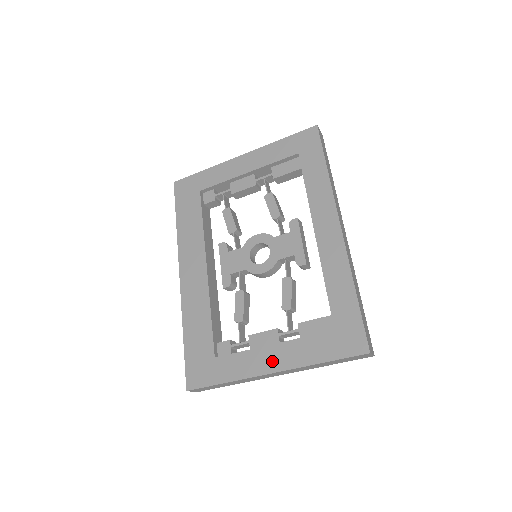
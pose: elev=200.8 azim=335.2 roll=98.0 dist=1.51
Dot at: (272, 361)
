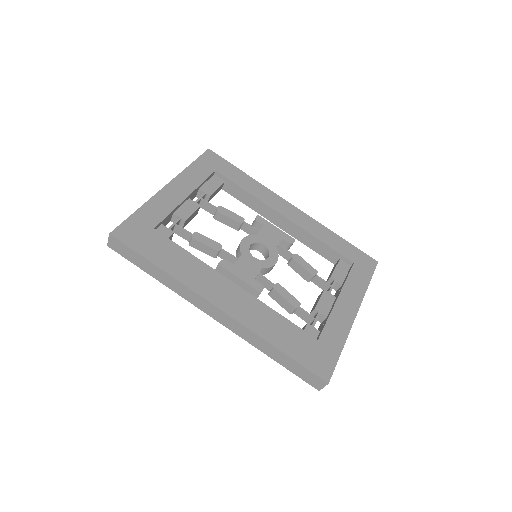
Dot at: (349, 307)
